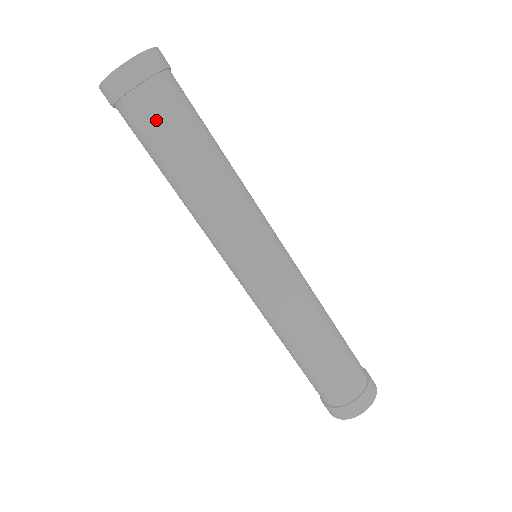
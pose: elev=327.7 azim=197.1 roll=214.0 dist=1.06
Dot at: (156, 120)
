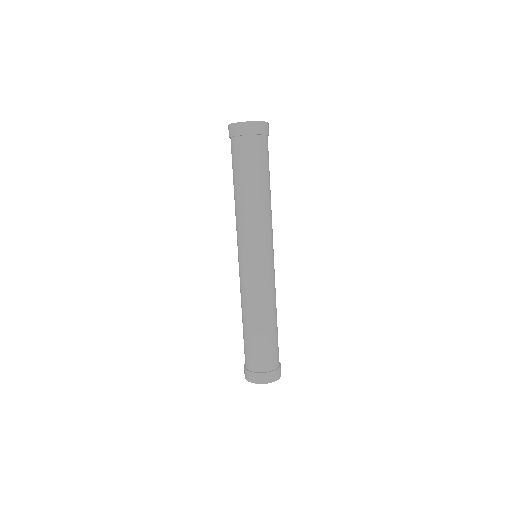
Dot at: (264, 155)
